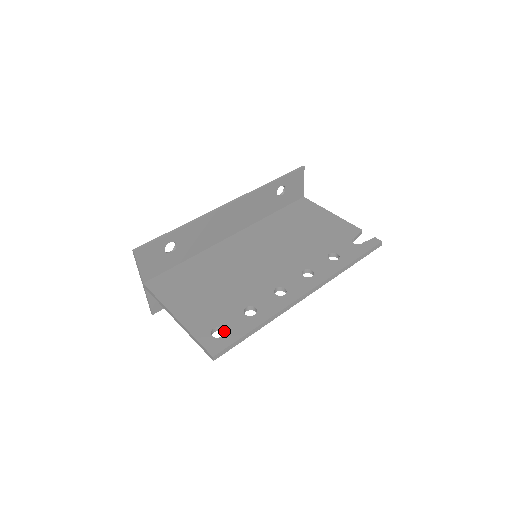
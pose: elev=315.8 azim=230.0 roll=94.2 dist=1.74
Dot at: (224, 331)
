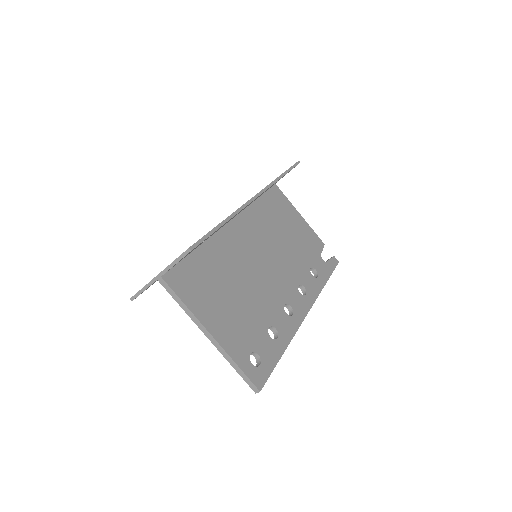
Dot at: (260, 358)
